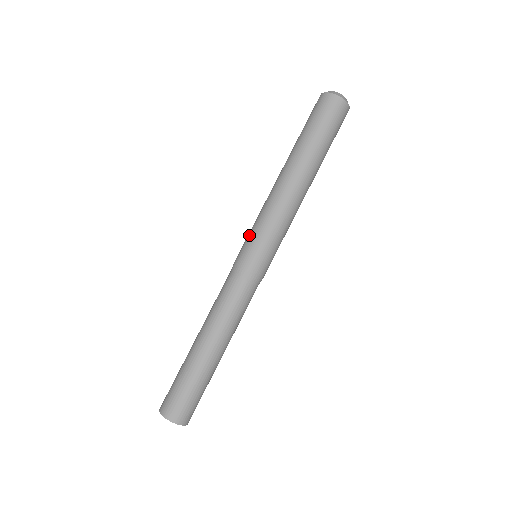
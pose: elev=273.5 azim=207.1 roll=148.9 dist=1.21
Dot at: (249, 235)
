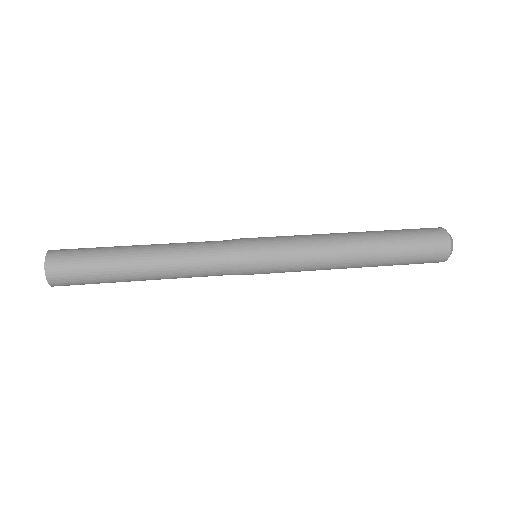
Dot at: occluded
